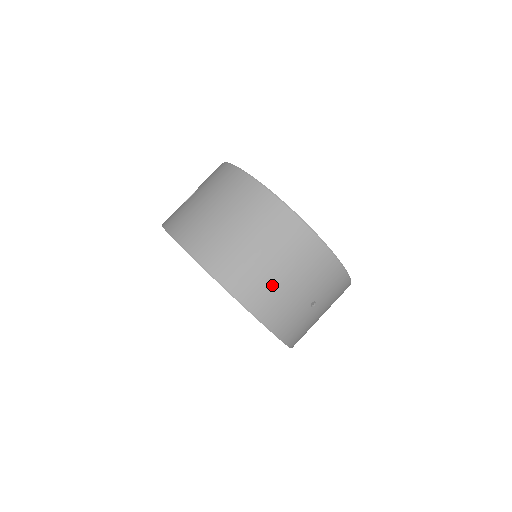
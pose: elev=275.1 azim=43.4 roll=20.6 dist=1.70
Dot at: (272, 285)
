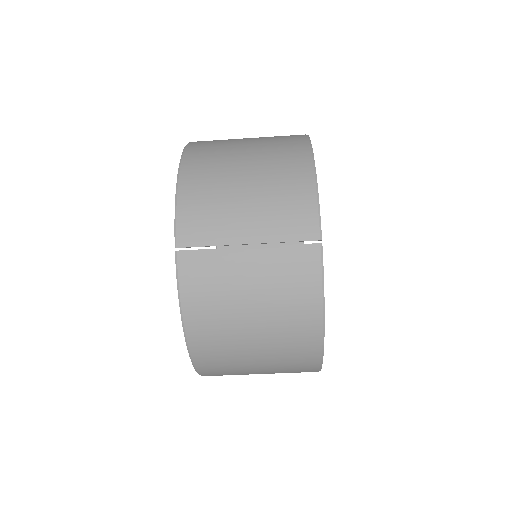
Dot at: occluded
